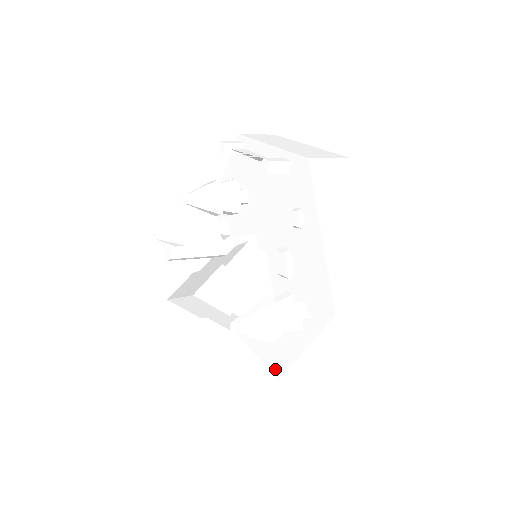
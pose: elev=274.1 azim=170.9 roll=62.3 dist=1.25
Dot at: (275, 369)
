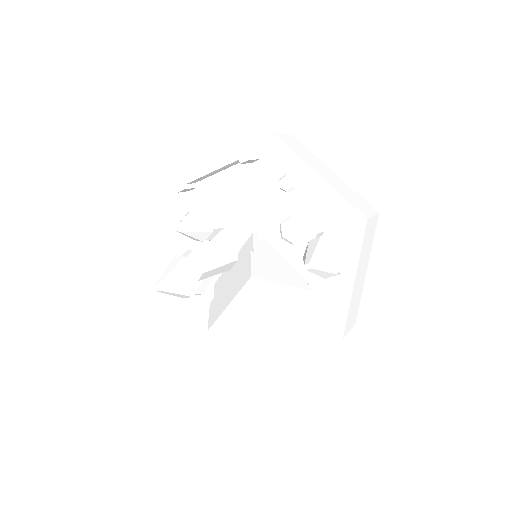
Dot at: (333, 331)
